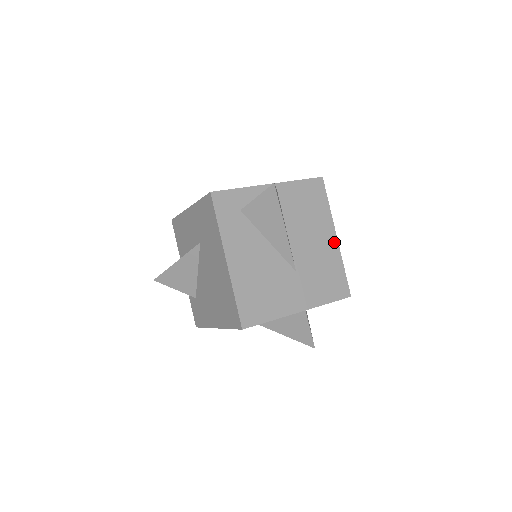
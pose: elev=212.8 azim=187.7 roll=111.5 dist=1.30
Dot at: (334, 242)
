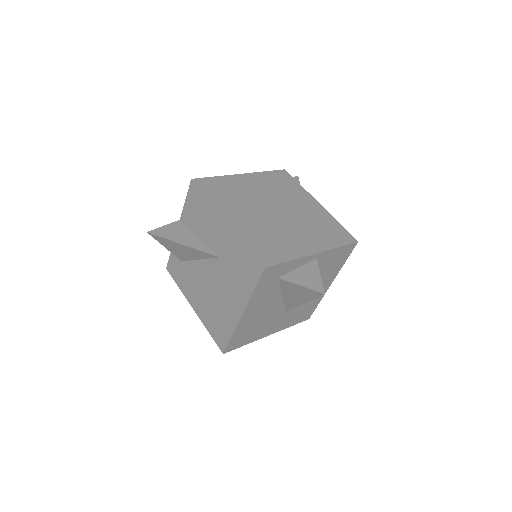
Dot at: (327, 287)
